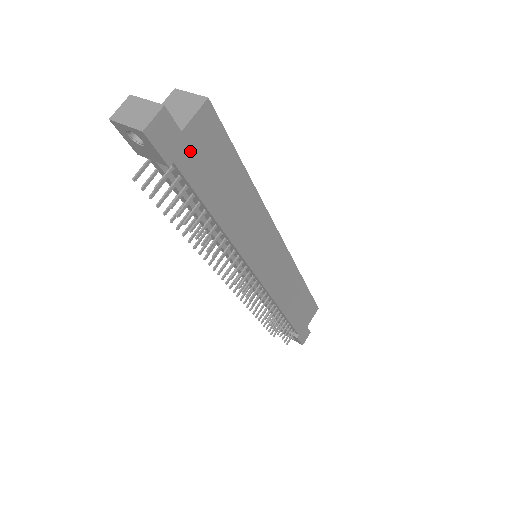
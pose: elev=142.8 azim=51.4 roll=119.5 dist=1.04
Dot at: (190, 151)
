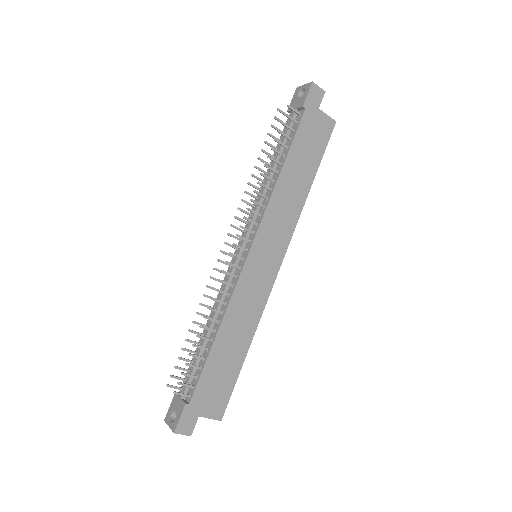
Dot at: (313, 120)
